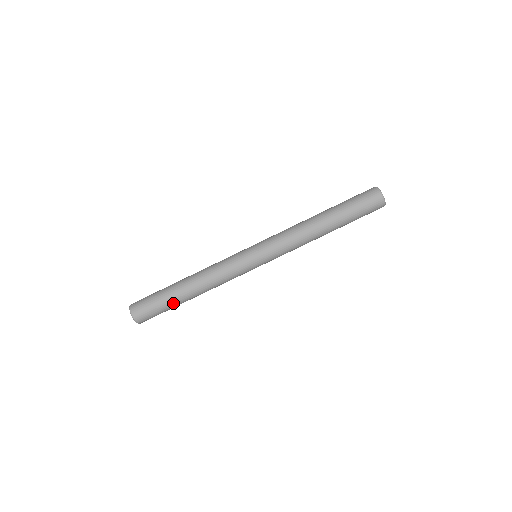
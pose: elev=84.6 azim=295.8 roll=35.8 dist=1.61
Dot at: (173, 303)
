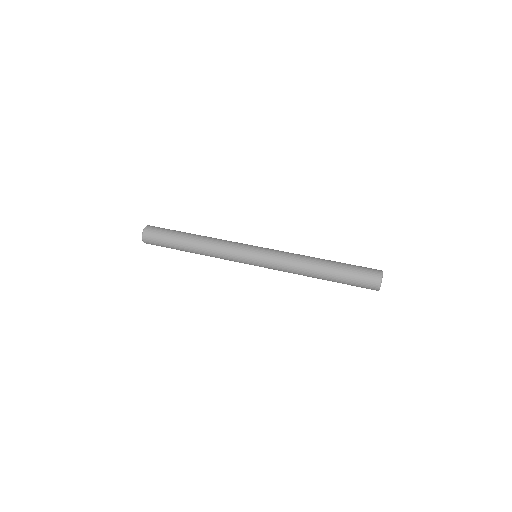
Dot at: (177, 236)
